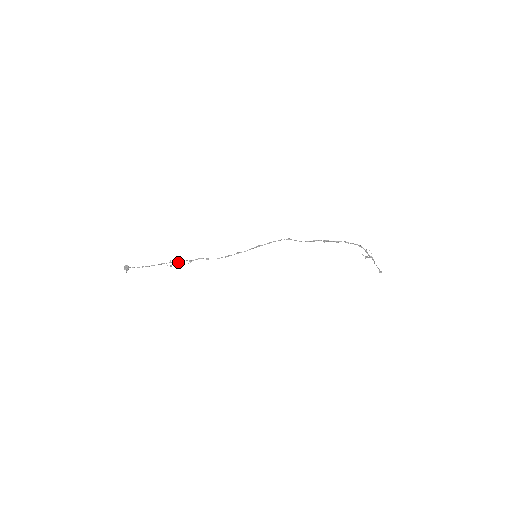
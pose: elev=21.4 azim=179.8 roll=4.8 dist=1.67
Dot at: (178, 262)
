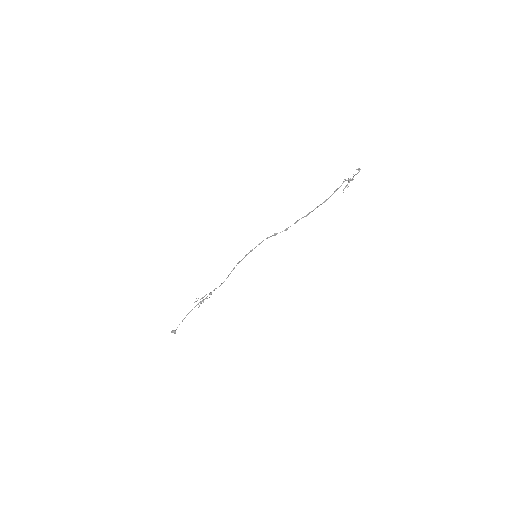
Dot at: occluded
